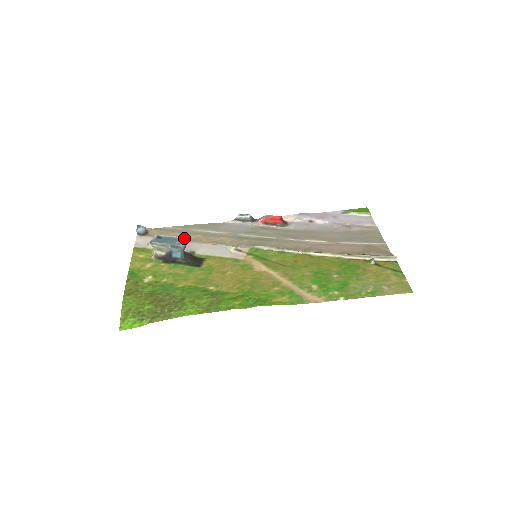
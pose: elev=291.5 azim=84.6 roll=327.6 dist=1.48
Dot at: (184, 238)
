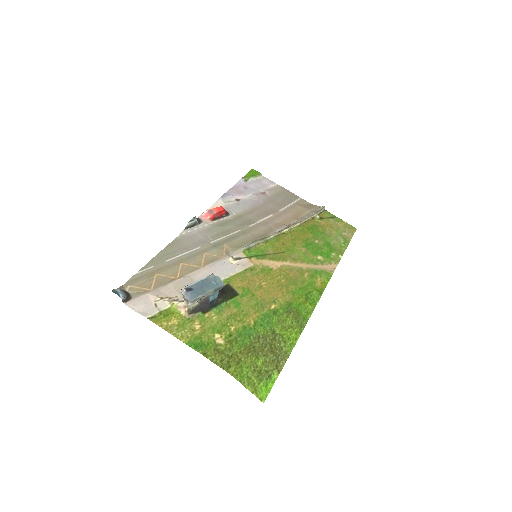
Dot at: (212, 275)
